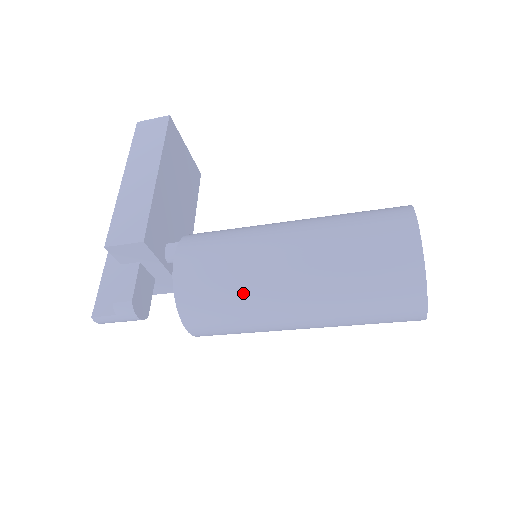
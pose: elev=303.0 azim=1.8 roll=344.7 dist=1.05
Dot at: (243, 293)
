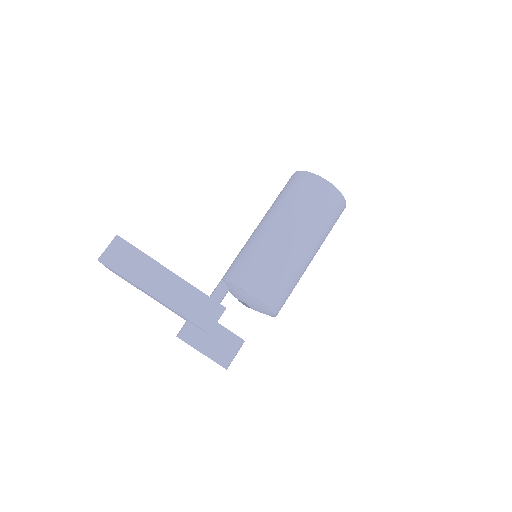
Dot at: (295, 275)
